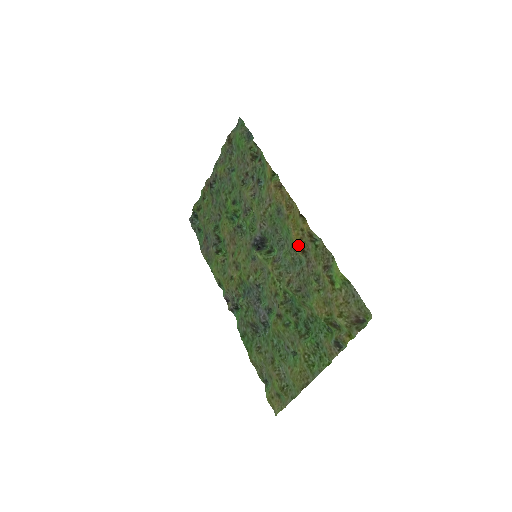
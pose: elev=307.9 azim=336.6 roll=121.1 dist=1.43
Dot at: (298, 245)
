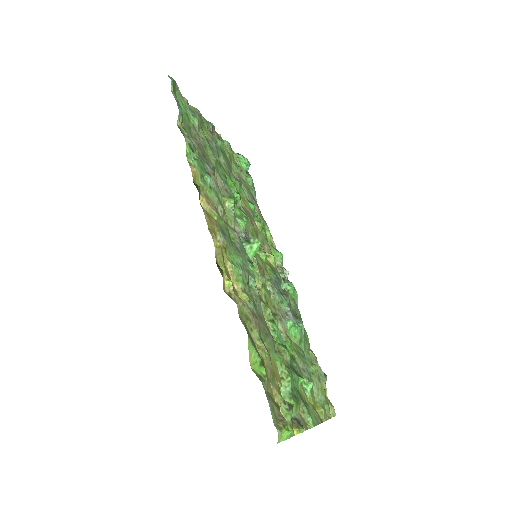
Dot at: (237, 294)
